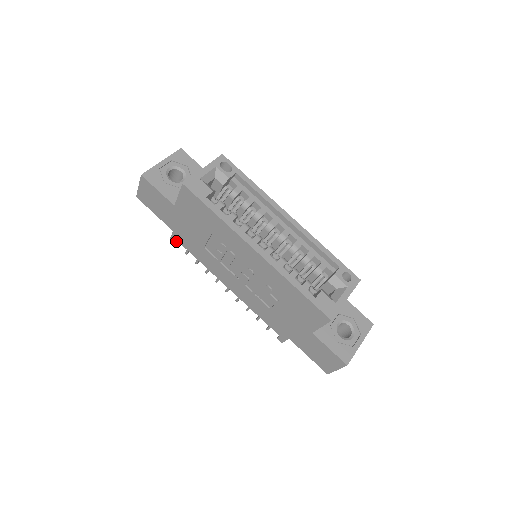
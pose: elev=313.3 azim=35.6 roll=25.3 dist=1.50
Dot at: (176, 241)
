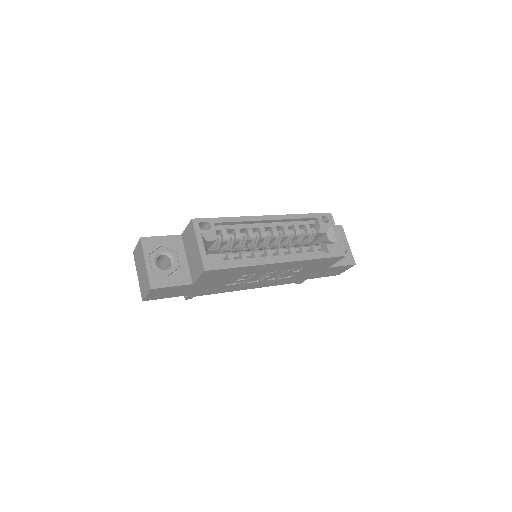
Dot at: (191, 297)
